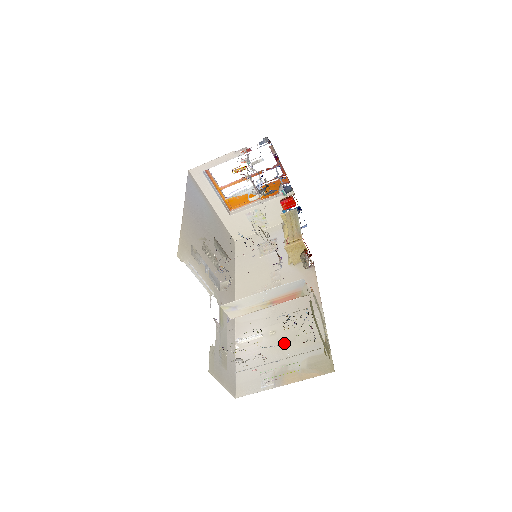
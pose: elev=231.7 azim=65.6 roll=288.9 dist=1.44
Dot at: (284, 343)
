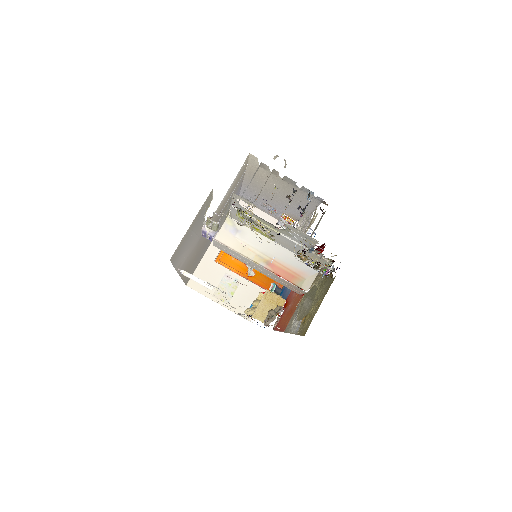
Dot at: occluded
